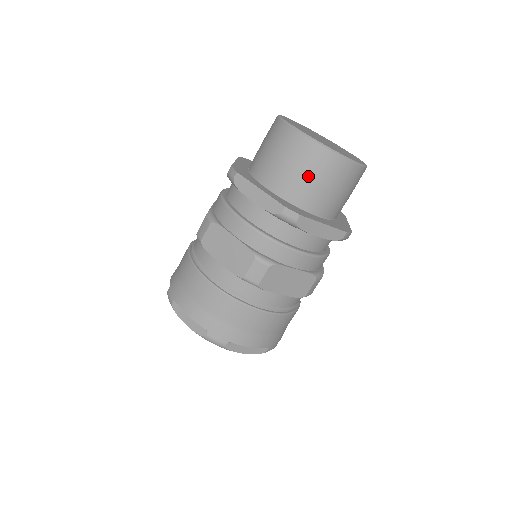
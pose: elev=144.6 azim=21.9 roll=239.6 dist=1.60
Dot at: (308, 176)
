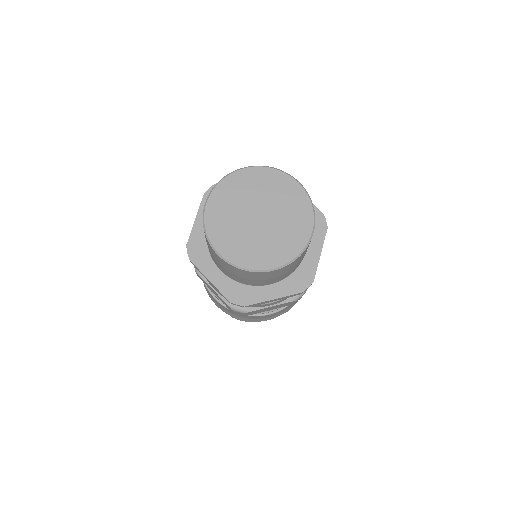
Dot at: (295, 266)
